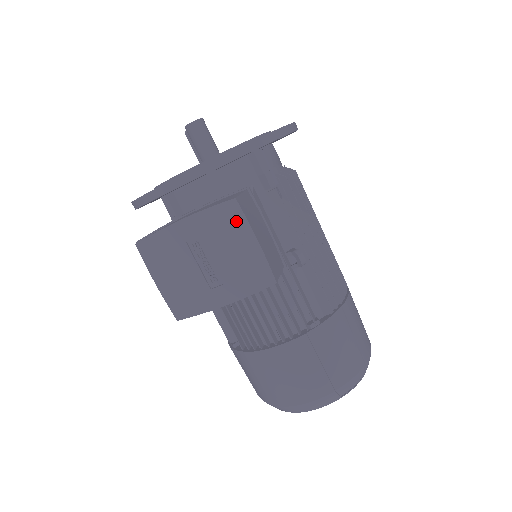
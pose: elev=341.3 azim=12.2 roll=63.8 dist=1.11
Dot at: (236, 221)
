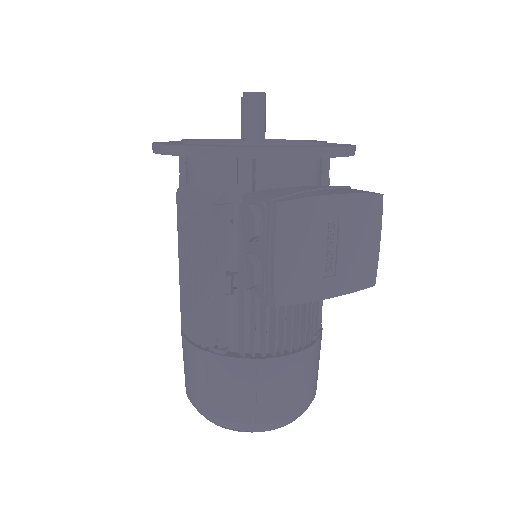
Dot at: (374, 216)
